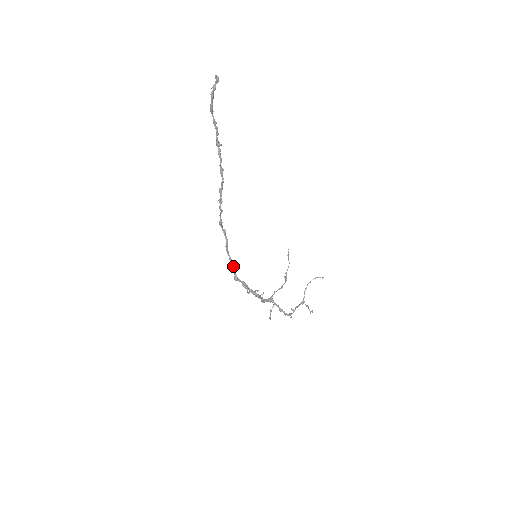
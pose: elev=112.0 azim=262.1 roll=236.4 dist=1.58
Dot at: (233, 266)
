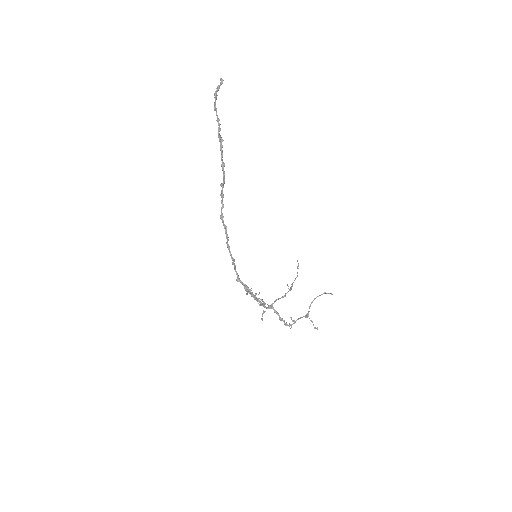
Dot at: (235, 265)
